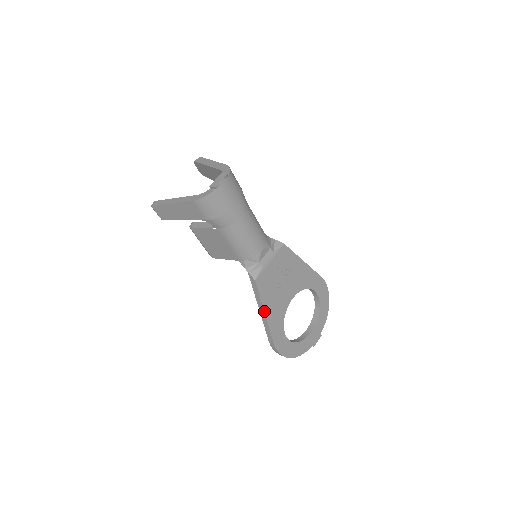
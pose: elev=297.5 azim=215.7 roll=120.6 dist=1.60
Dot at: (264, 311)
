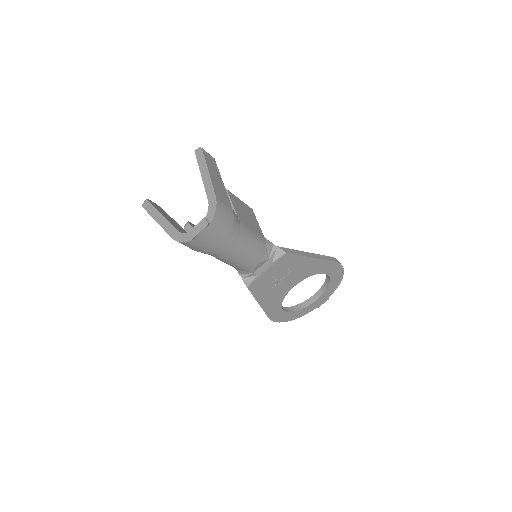
Dot at: (258, 303)
